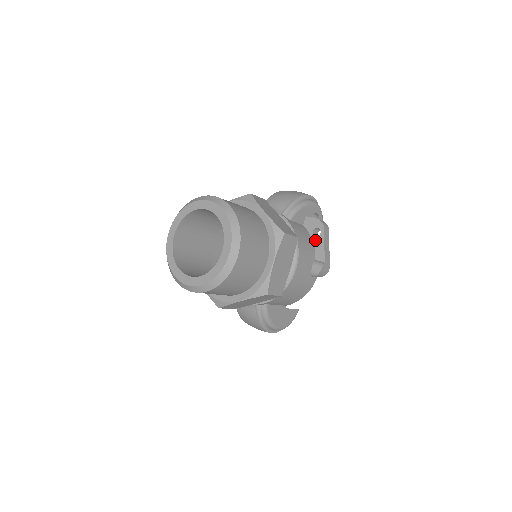
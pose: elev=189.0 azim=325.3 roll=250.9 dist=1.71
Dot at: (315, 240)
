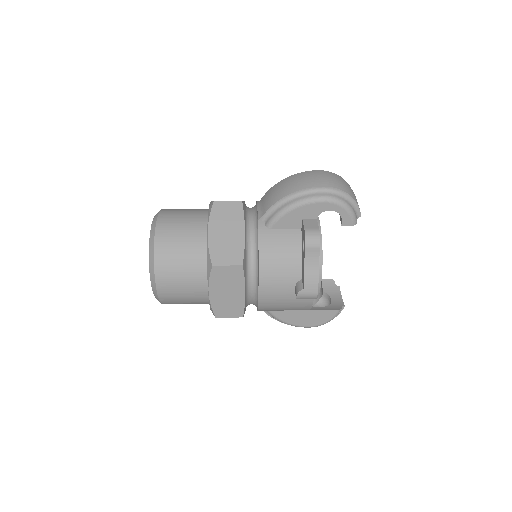
Dot at: (302, 255)
